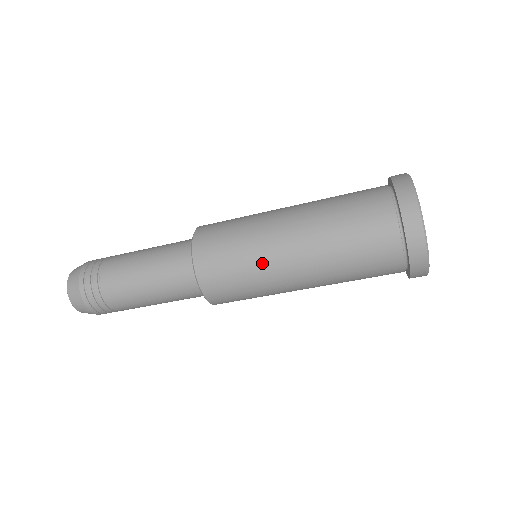
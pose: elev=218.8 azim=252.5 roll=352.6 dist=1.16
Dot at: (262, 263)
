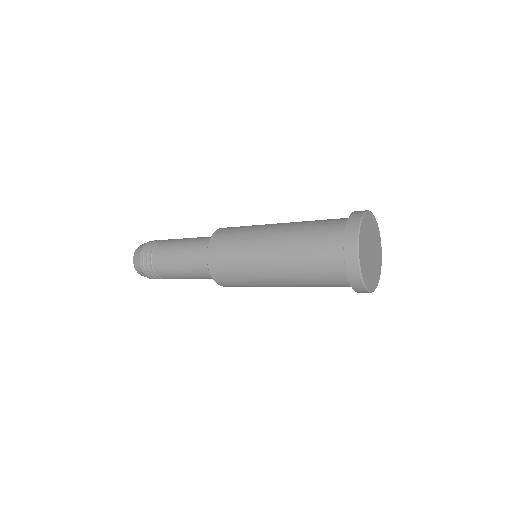
Dot at: occluded
